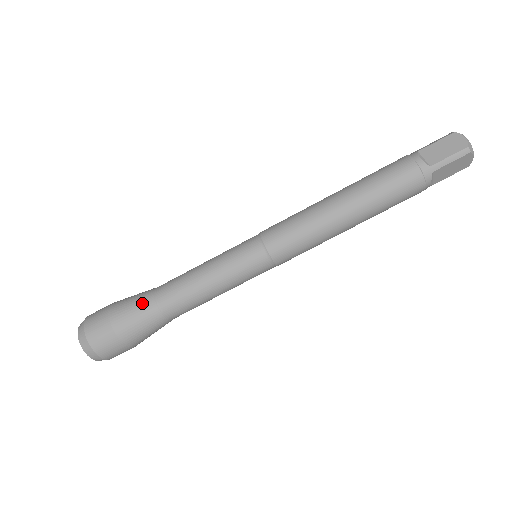
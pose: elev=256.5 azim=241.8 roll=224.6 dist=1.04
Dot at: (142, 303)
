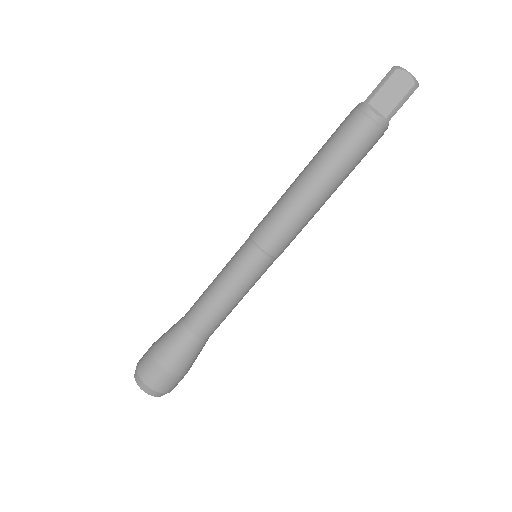
Dot at: (183, 343)
